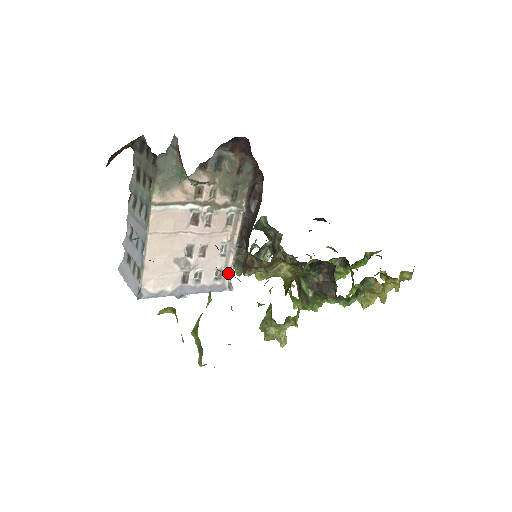
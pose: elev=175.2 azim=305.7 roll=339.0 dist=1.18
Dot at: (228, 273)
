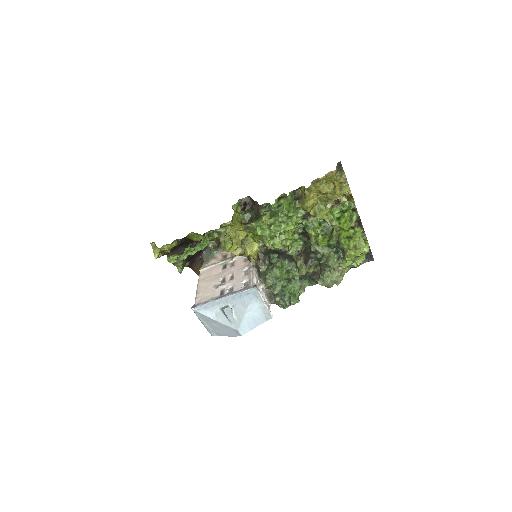
Dot at: (252, 281)
